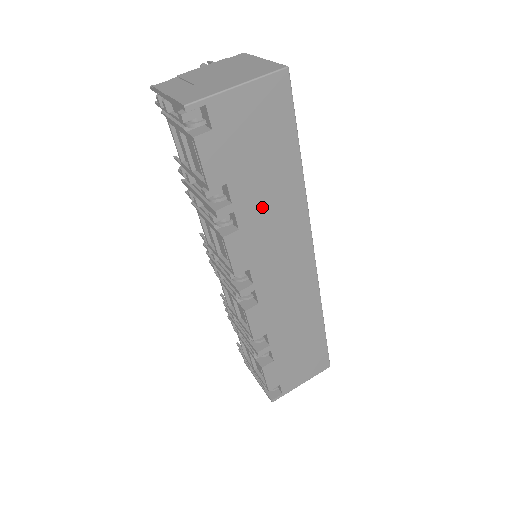
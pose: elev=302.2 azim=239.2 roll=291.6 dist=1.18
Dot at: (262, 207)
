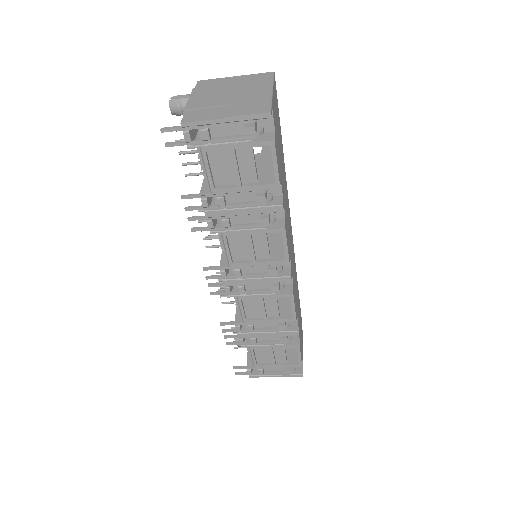
Dot at: (284, 194)
